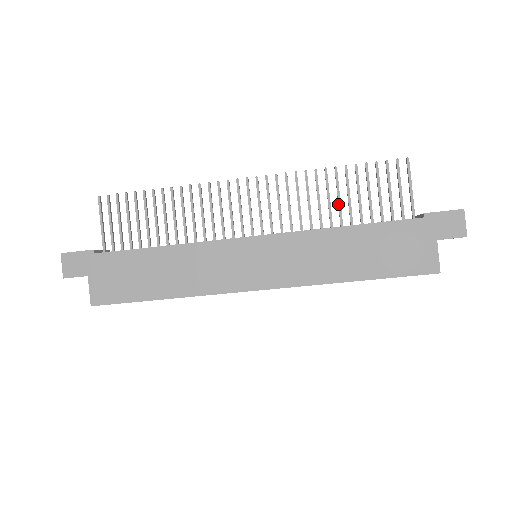
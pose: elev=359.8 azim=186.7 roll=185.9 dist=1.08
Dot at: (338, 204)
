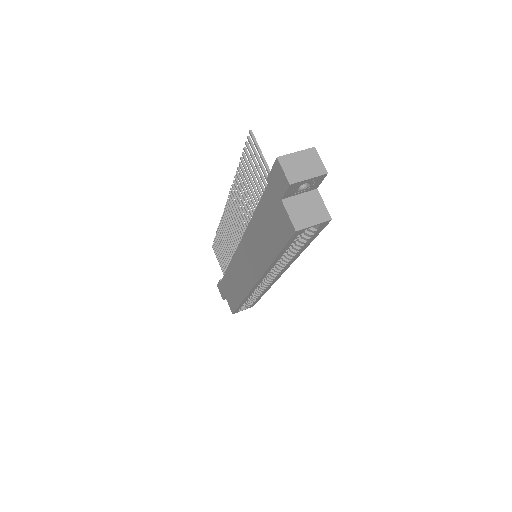
Dot at: occluded
